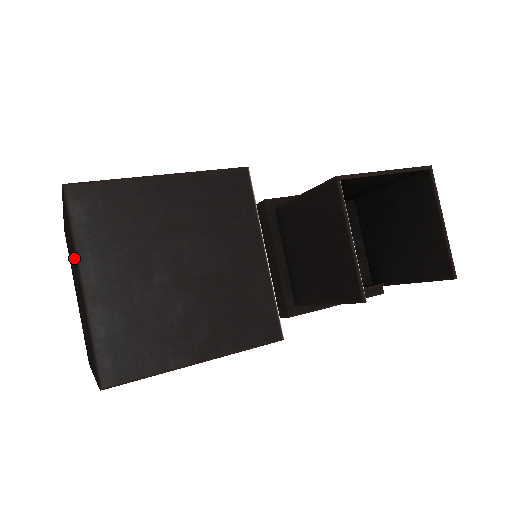
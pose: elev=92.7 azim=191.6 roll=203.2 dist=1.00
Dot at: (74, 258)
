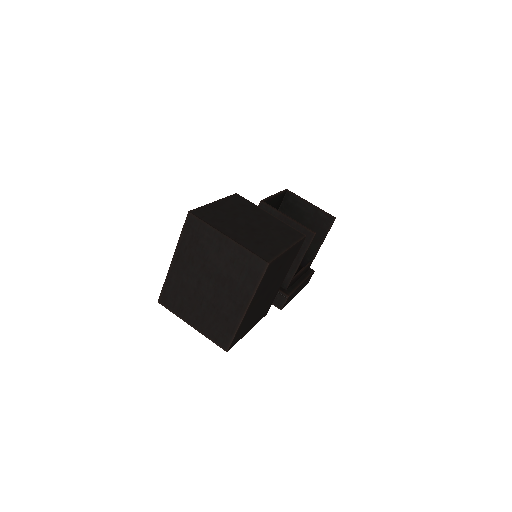
Dot at: (211, 240)
